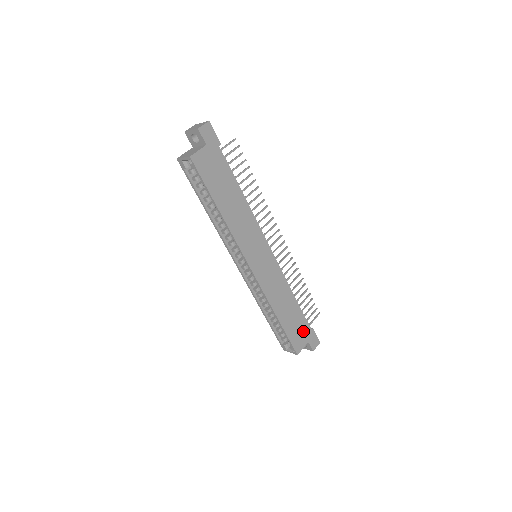
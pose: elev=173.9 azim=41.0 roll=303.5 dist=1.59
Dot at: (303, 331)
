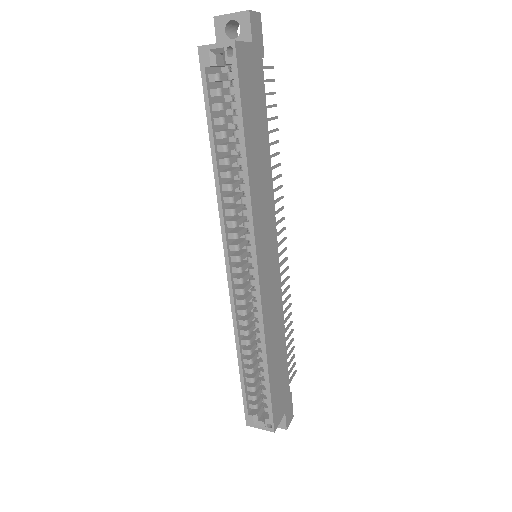
Dot at: (283, 394)
